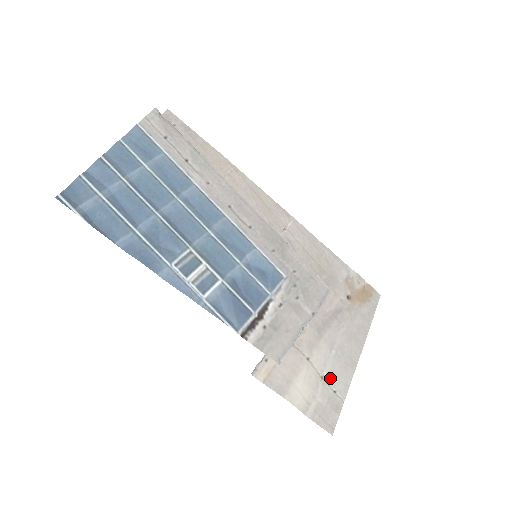
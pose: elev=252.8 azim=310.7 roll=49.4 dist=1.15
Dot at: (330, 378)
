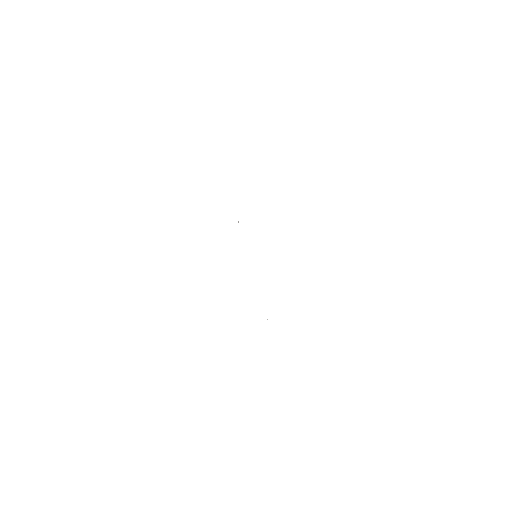
Dot at: occluded
